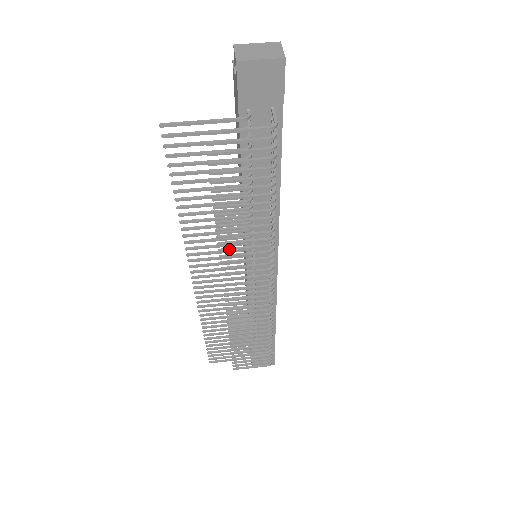
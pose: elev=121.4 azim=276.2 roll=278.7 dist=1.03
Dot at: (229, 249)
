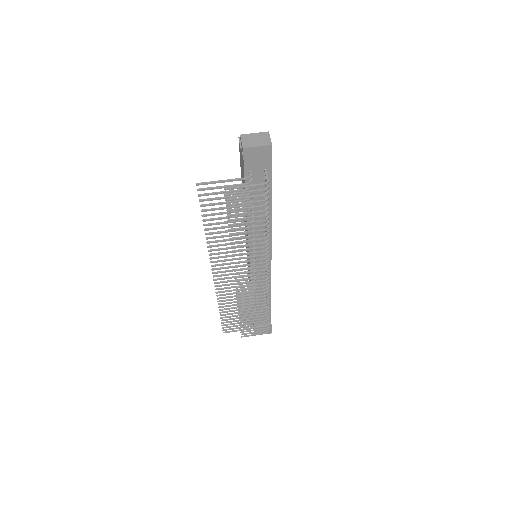
Dot at: (239, 254)
